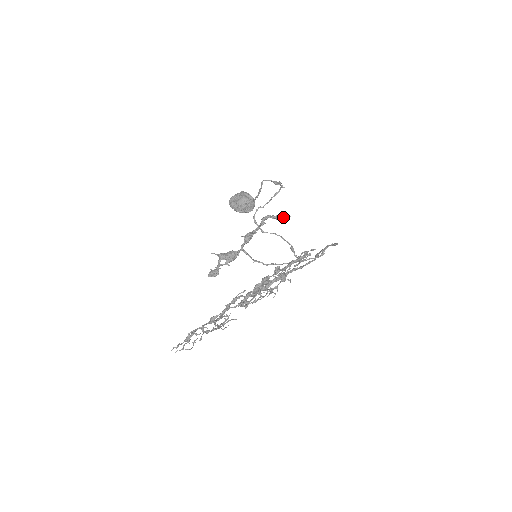
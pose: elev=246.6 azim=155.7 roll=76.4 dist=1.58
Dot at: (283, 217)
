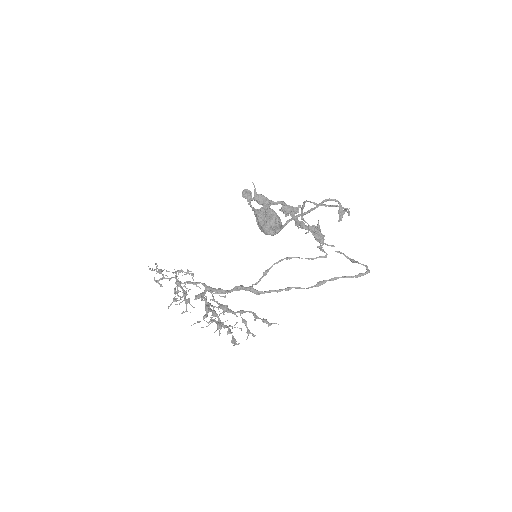
Dot at: (318, 240)
